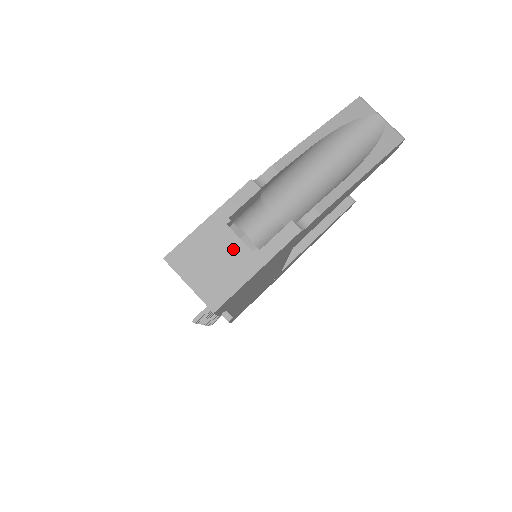
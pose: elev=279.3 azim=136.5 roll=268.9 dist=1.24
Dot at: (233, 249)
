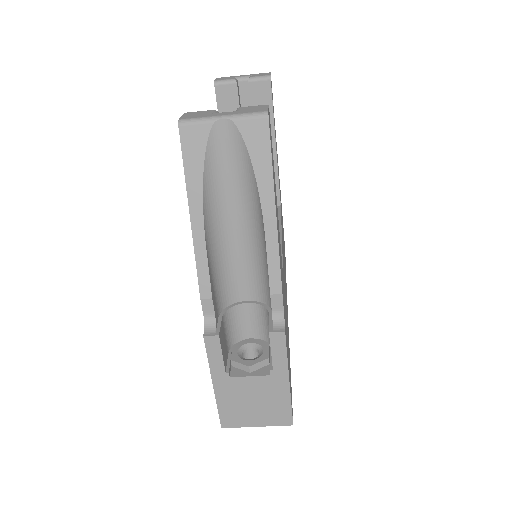
Dot at: (255, 386)
